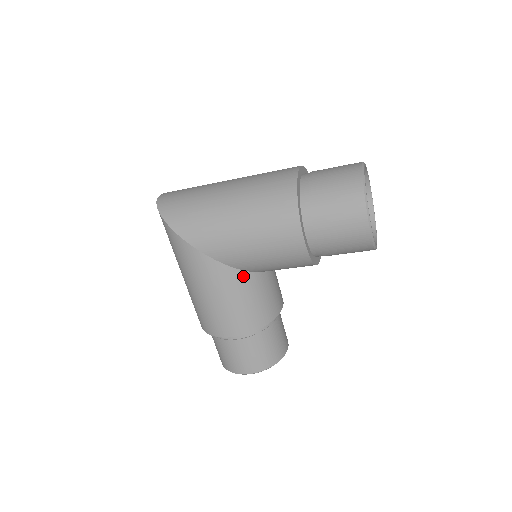
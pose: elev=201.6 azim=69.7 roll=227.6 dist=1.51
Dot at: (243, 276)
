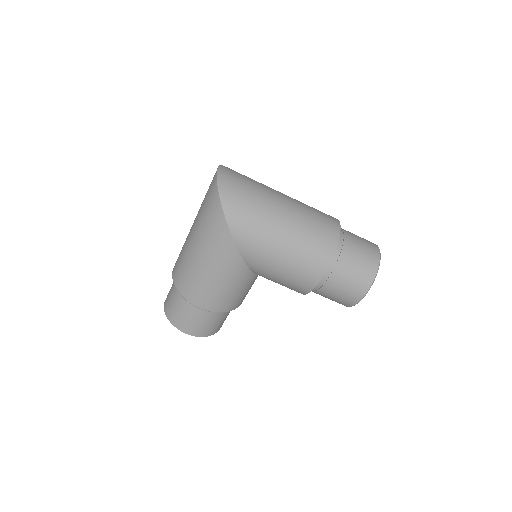
Dot at: (248, 274)
